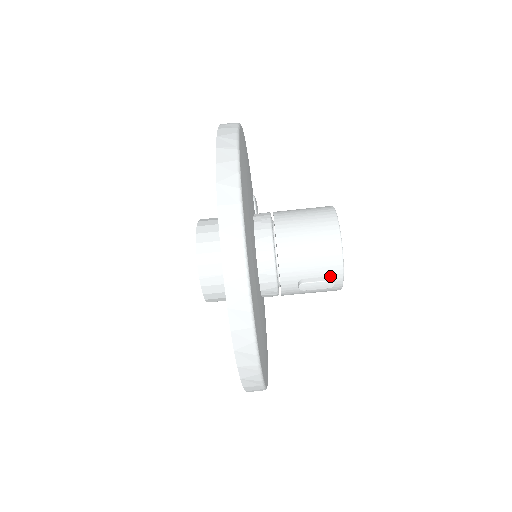
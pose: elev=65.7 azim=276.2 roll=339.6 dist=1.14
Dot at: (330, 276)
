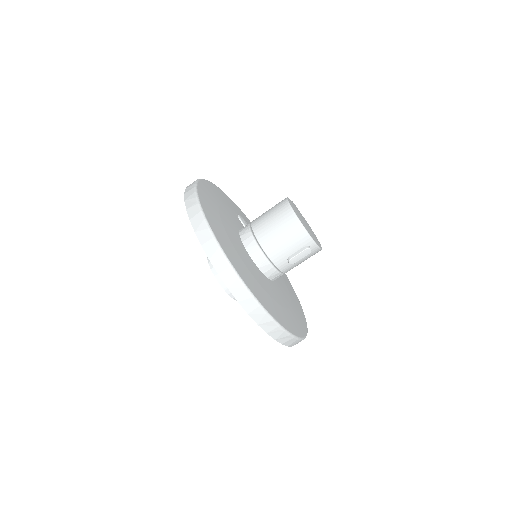
Dot at: (305, 246)
